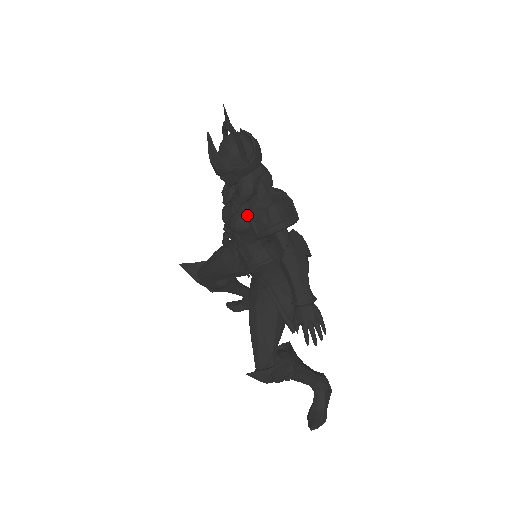
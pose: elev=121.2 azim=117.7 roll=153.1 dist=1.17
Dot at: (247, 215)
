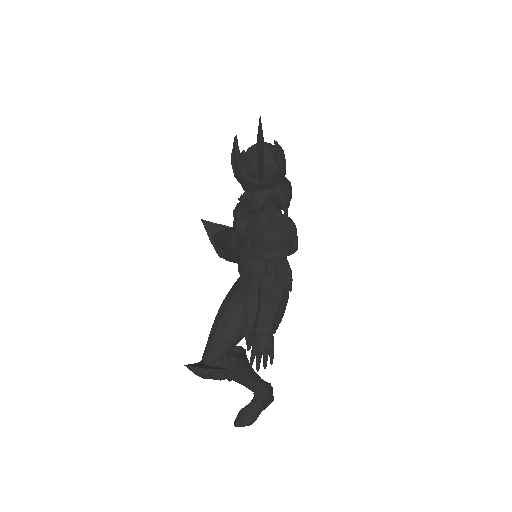
Dot at: (246, 228)
